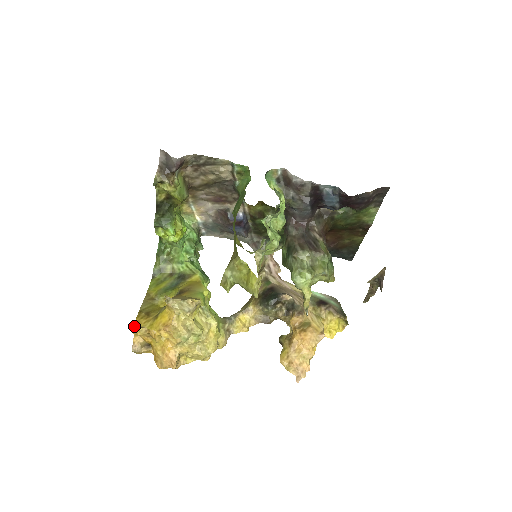
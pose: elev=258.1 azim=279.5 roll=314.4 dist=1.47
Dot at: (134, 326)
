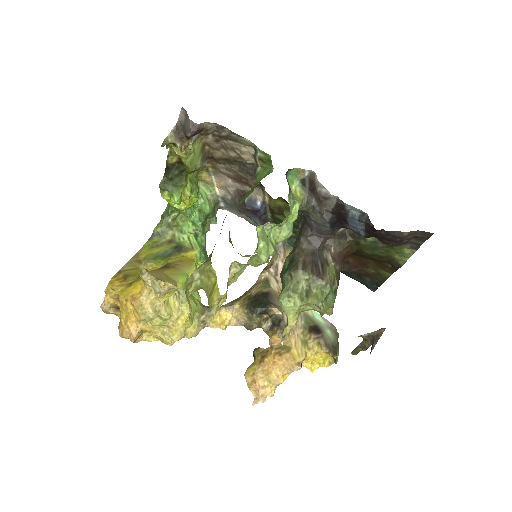
Dot at: (107, 285)
